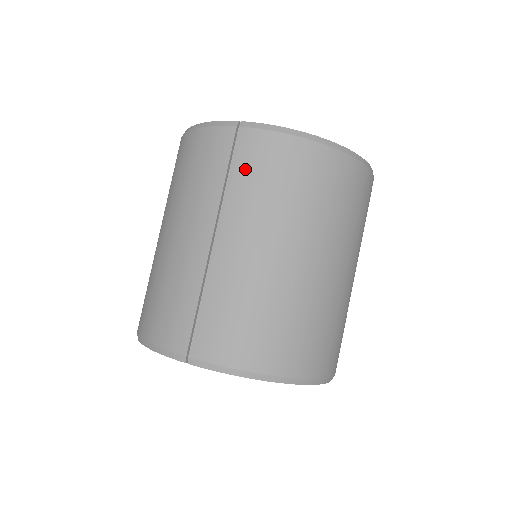
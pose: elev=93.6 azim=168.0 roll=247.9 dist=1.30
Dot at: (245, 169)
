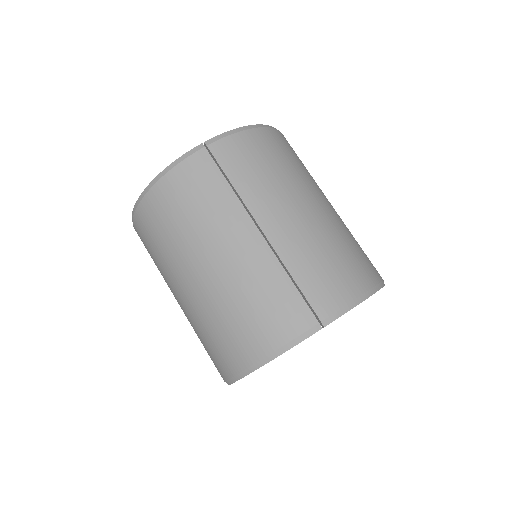
Dot at: (238, 169)
